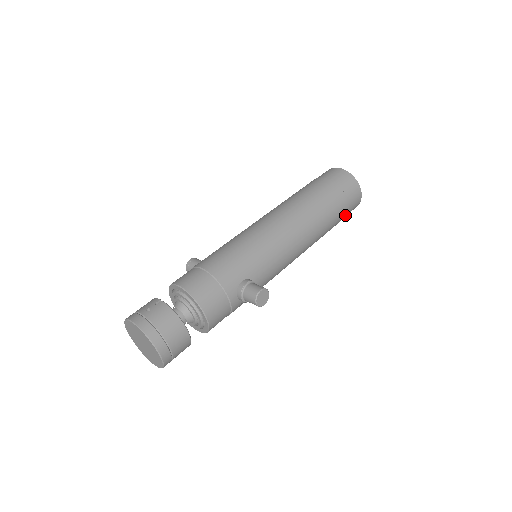
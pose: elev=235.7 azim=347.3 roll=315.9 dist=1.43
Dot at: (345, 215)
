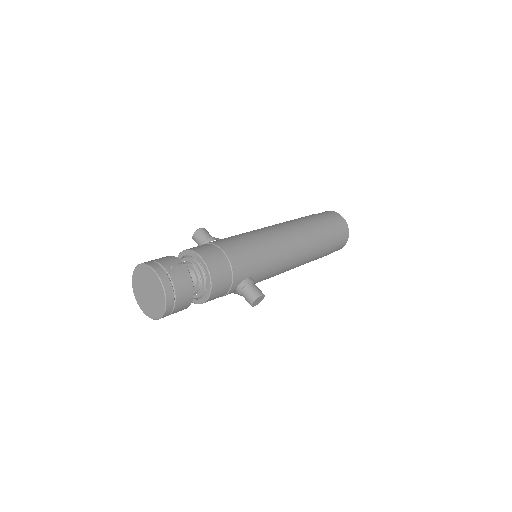
Dot at: (326, 255)
